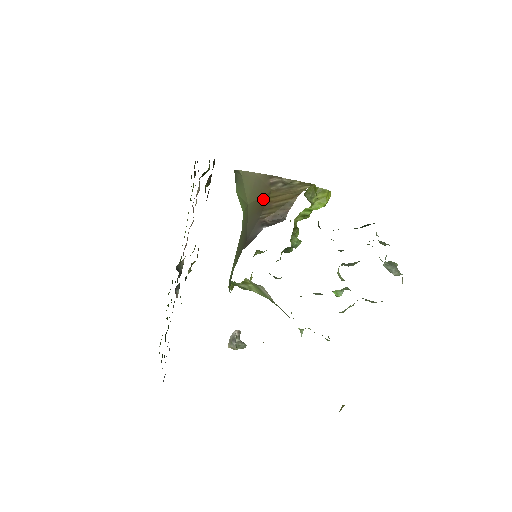
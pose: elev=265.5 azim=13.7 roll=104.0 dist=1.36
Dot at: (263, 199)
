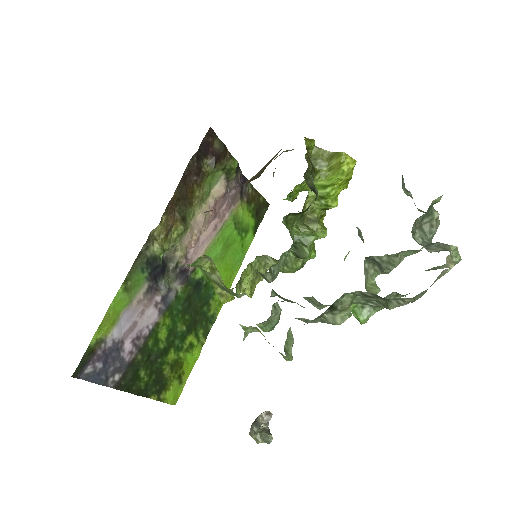
Dot at: occluded
